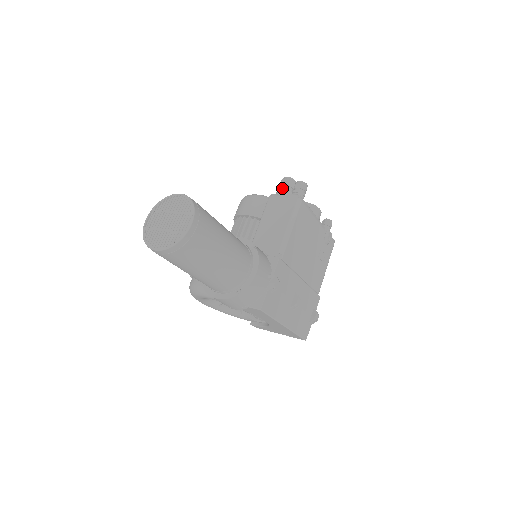
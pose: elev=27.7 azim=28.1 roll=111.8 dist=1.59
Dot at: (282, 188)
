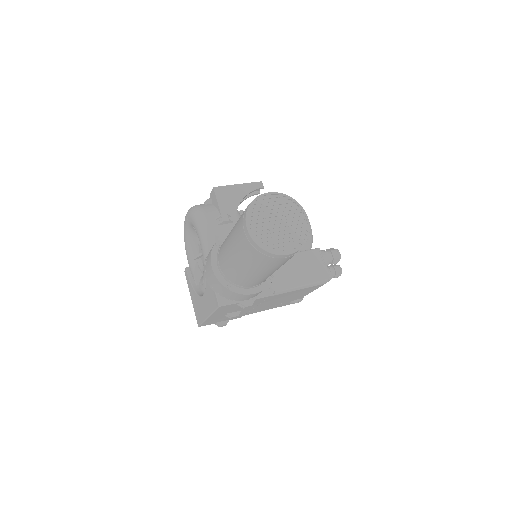
Dot at: (329, 255)
